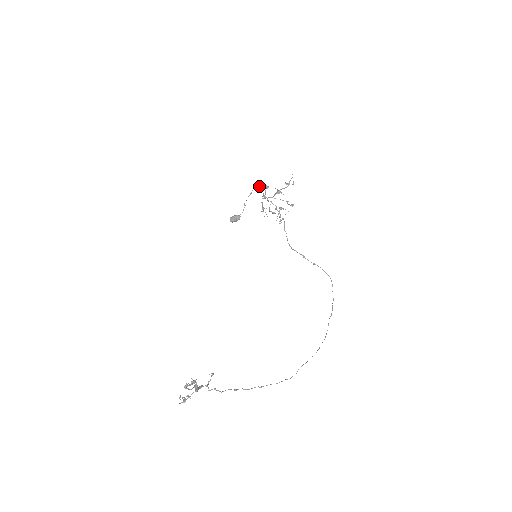
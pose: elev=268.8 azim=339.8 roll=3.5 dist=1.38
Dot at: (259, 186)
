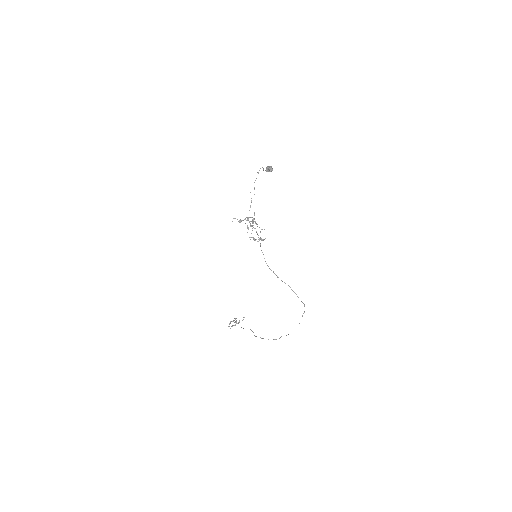
Dot at: occluded
